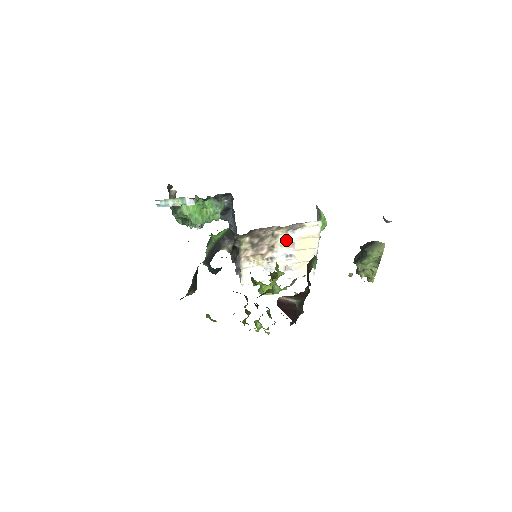
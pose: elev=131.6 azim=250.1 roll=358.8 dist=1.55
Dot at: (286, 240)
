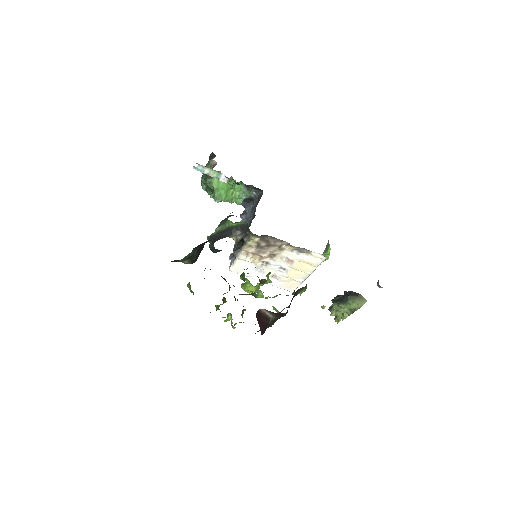
Dot at: (288, 256)
